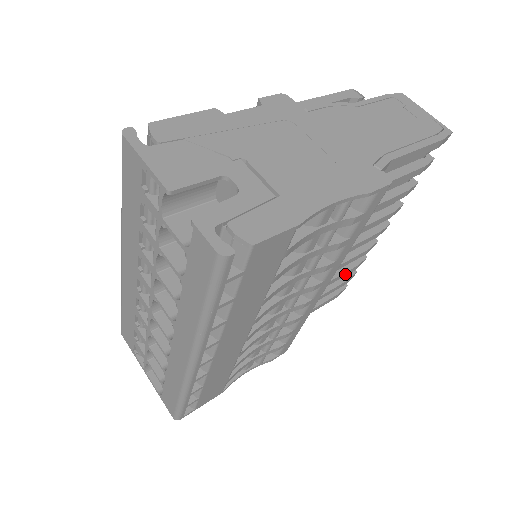
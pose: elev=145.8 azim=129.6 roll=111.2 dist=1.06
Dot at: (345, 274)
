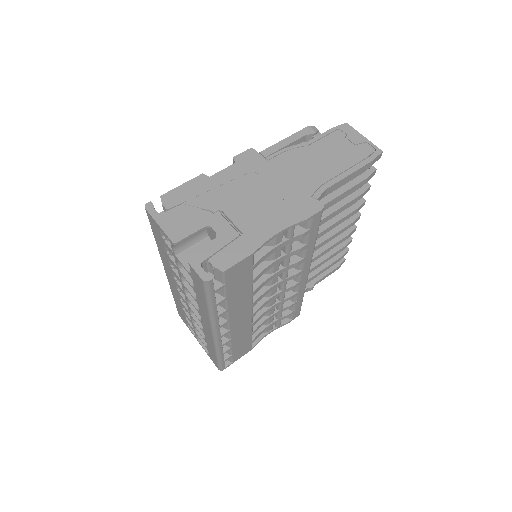
Dot at: (334, 255)
